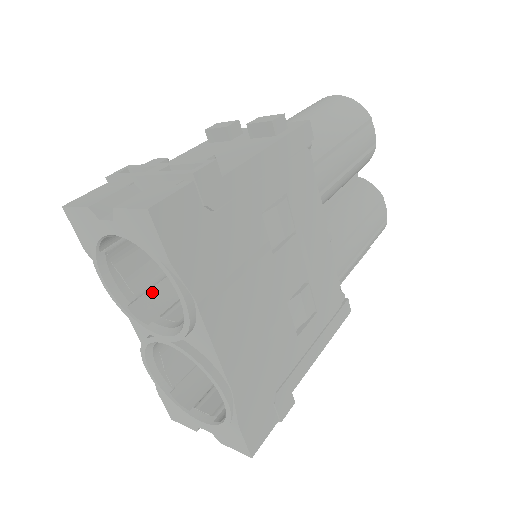
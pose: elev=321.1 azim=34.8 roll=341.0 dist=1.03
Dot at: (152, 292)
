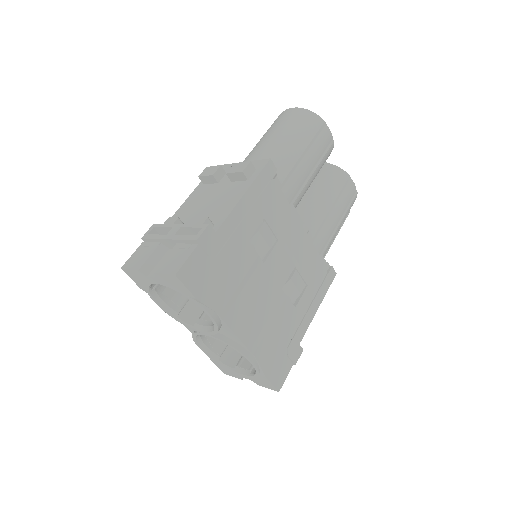
Dot at: (190, 302)
